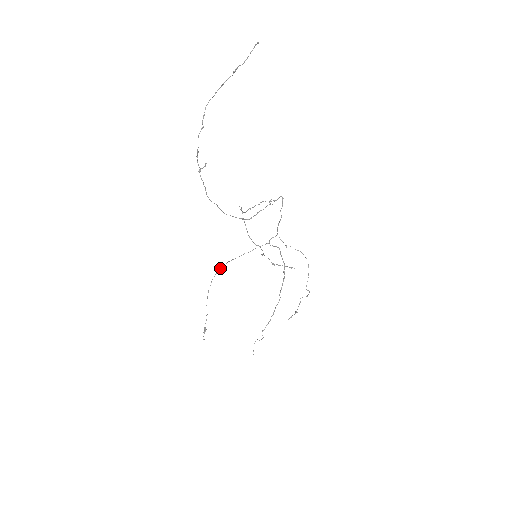
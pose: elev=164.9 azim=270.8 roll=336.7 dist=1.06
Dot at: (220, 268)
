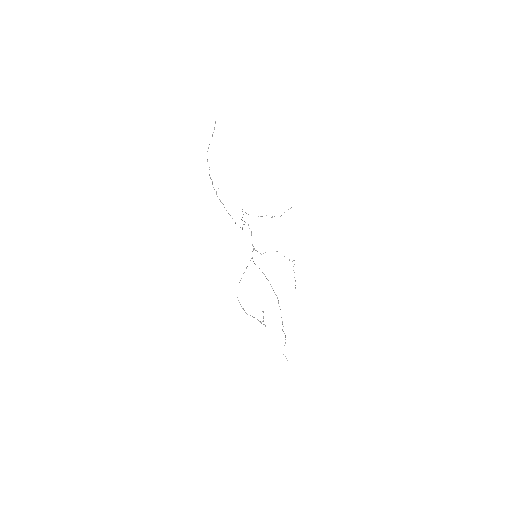
Dot at: occluded
